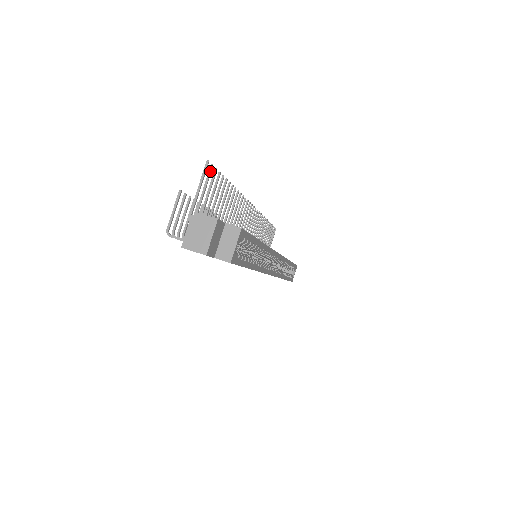
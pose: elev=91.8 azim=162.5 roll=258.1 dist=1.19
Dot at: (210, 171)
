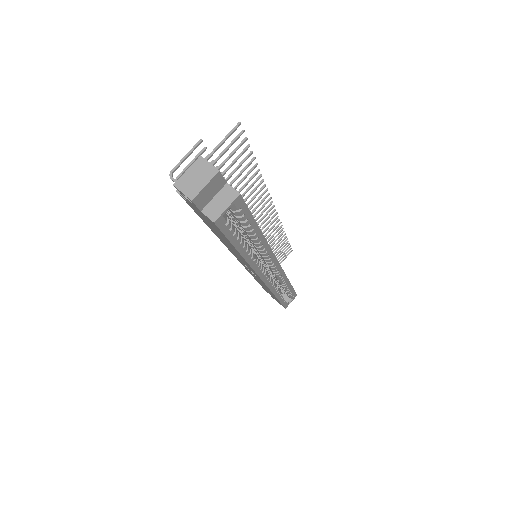
Dot at: (239, 135)
